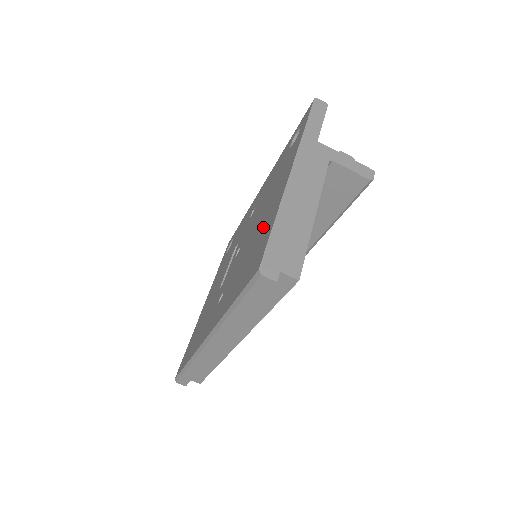
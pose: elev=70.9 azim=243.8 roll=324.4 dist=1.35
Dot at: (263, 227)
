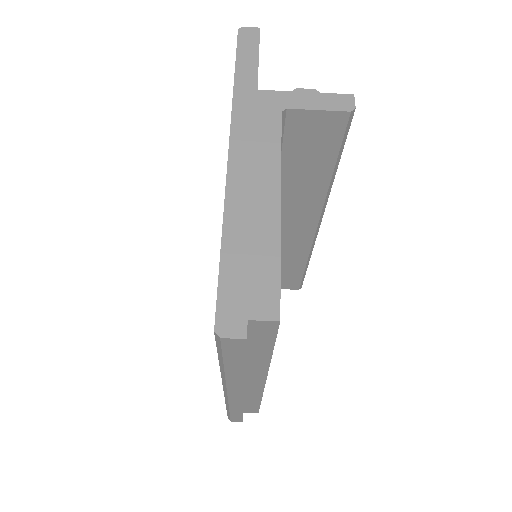
Dot at: occluded
